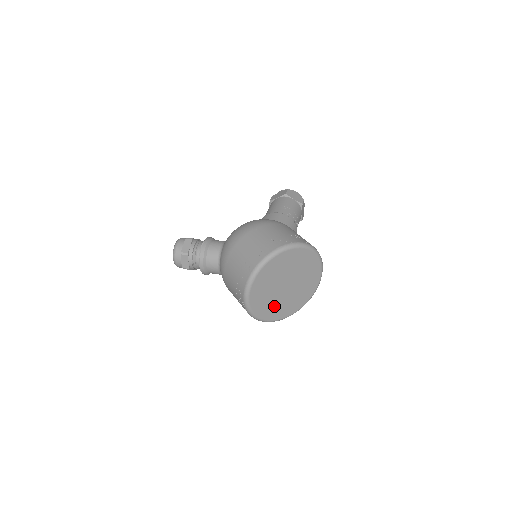
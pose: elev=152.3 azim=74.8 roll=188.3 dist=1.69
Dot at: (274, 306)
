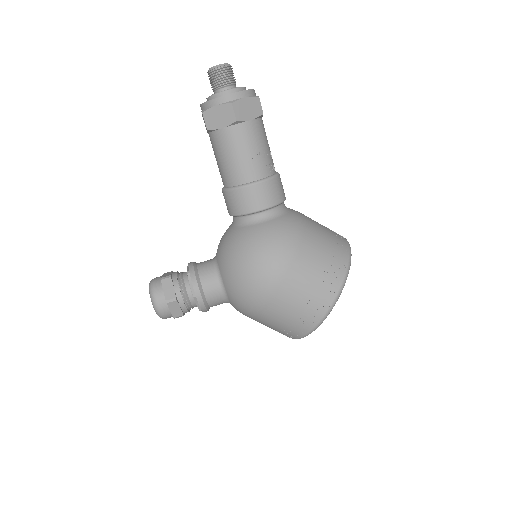
Dot at: occluded
